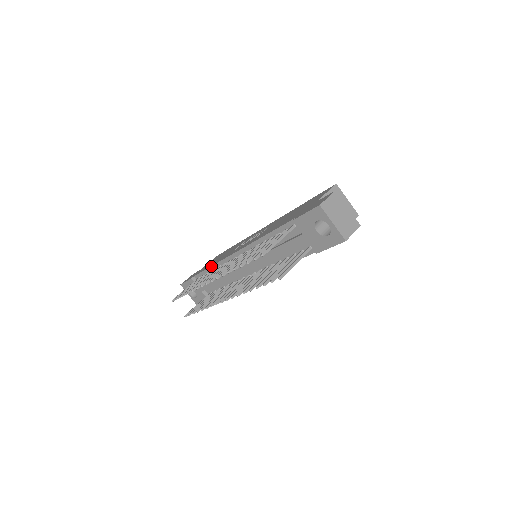
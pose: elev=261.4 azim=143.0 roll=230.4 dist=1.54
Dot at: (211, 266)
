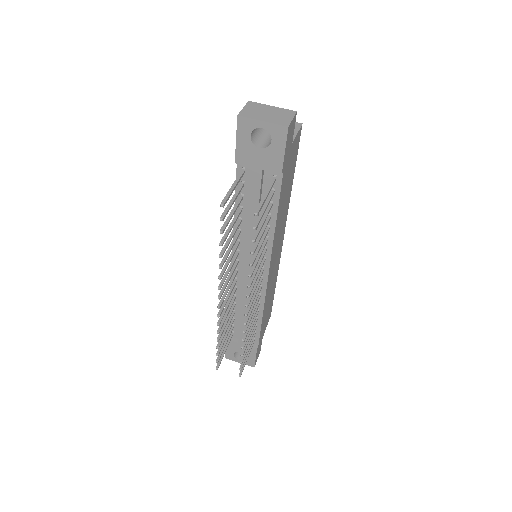
Dot at: occluded
